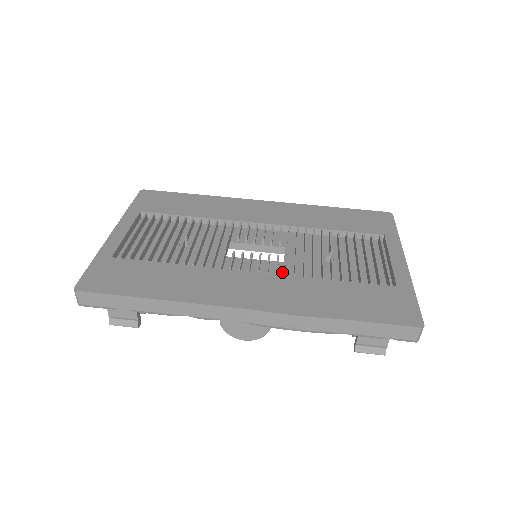
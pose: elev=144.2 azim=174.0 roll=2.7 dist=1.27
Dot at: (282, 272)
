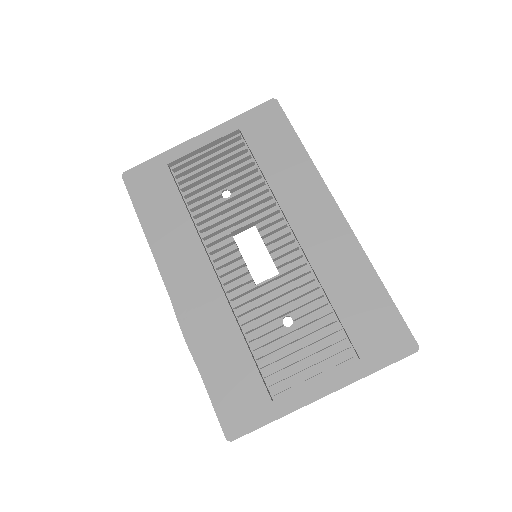
Dot at: (240, 292)
